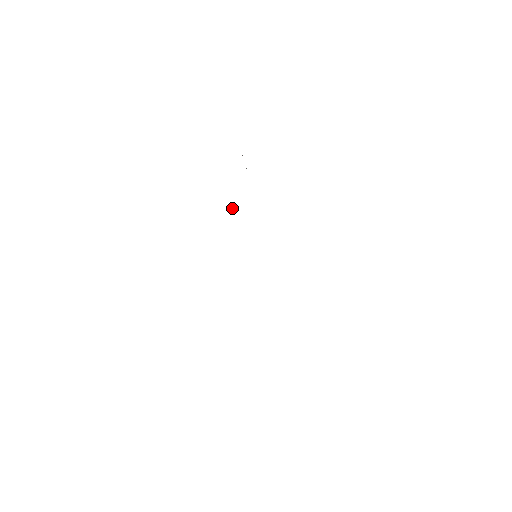
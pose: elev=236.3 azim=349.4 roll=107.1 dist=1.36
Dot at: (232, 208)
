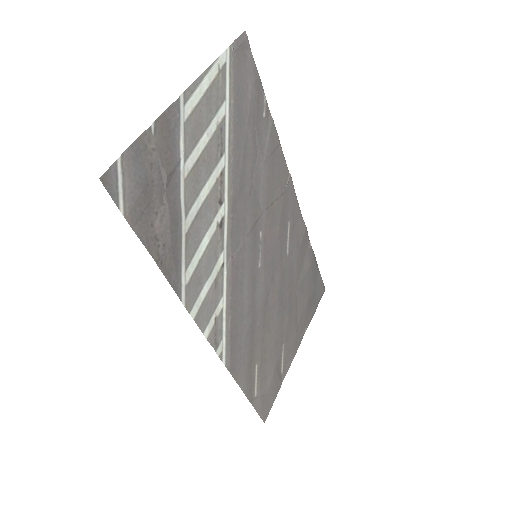
Dot at: (289, 175)
